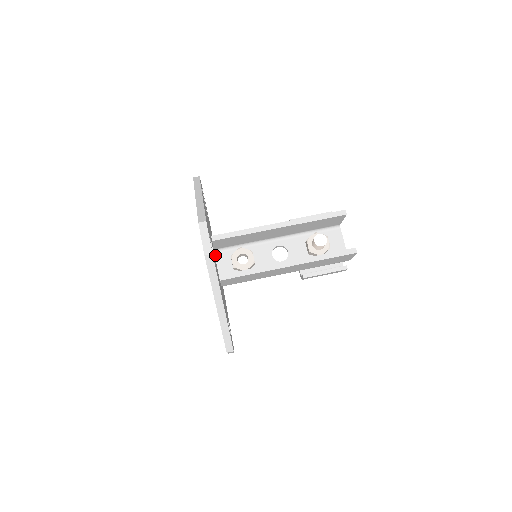
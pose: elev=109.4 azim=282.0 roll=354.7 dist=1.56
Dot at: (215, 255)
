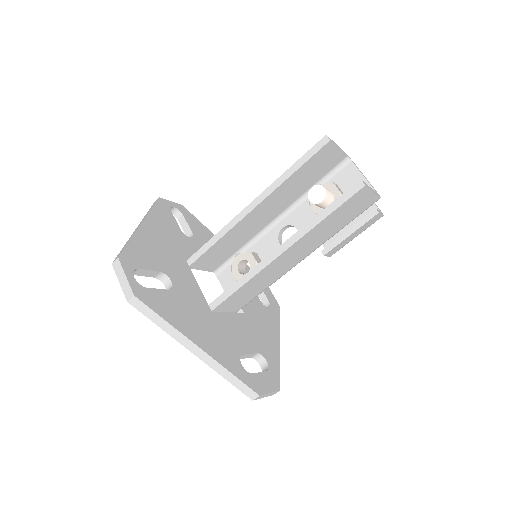
Dot at: (219, 276)
